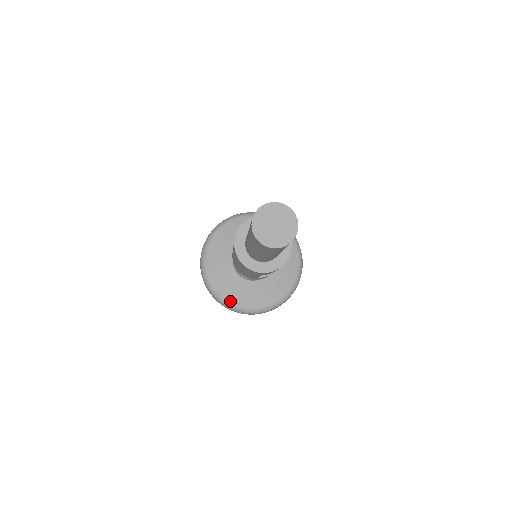
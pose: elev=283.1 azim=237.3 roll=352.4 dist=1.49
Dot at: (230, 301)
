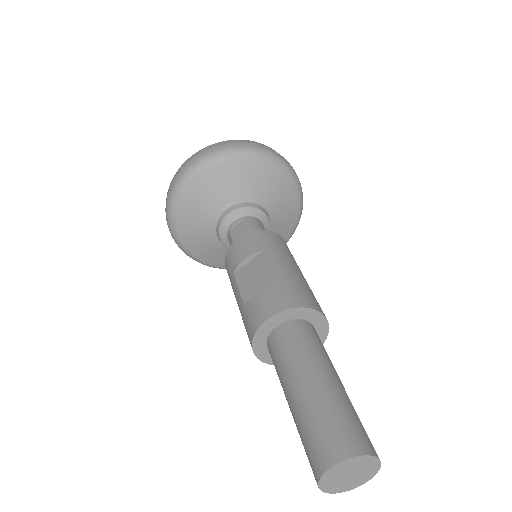
Dot at: (216, 265)
